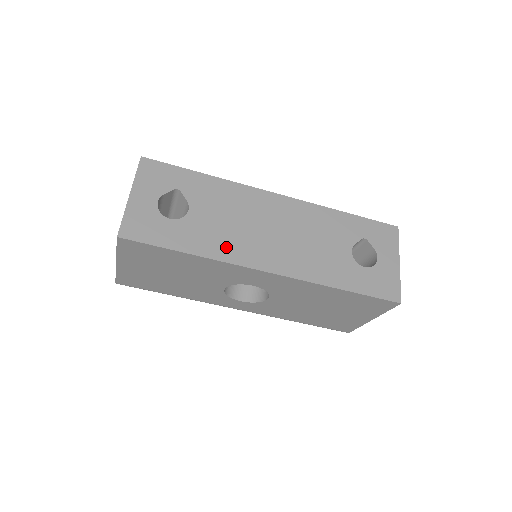
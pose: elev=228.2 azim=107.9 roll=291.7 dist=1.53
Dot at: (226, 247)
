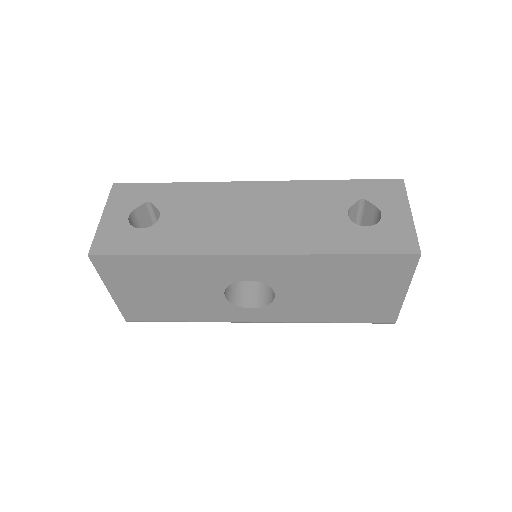
Dot at: (200, 241)
